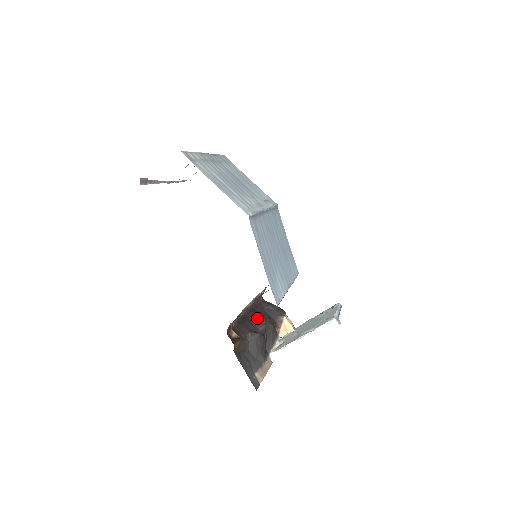
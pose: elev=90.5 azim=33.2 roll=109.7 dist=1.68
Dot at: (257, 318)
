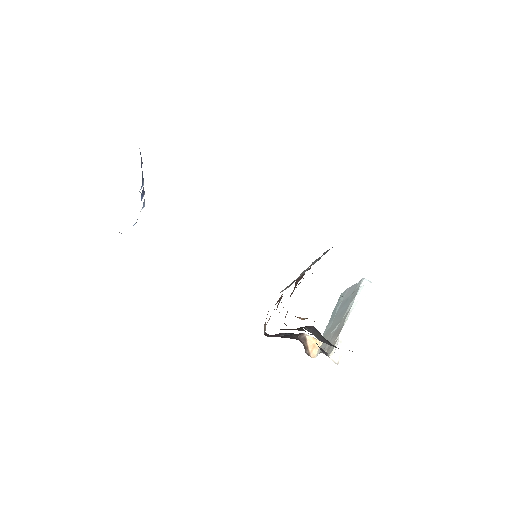
Dot at: occluded
